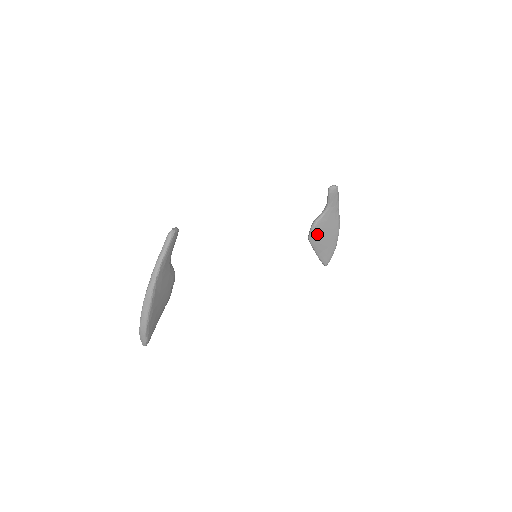
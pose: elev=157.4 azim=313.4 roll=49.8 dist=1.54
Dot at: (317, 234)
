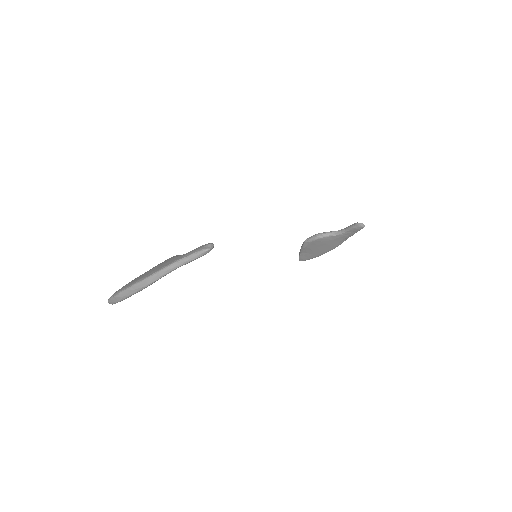
Dot at: (315, 243)
